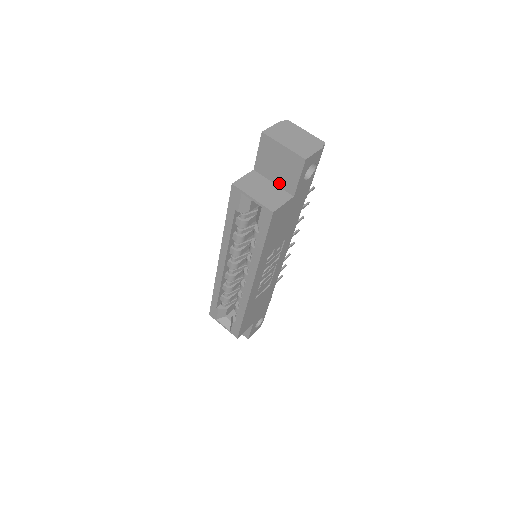
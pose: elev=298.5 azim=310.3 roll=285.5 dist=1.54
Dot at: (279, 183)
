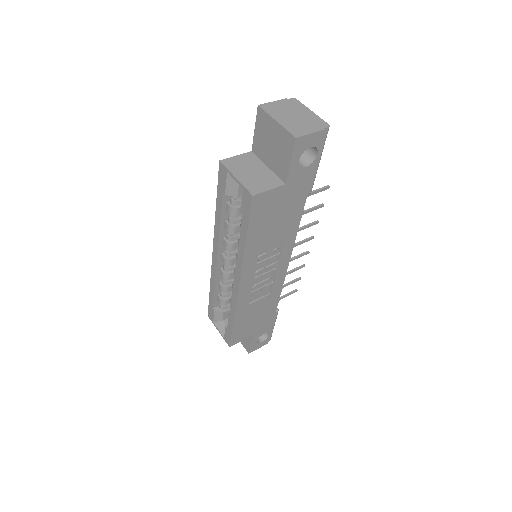
Dot at: (273, 167)
